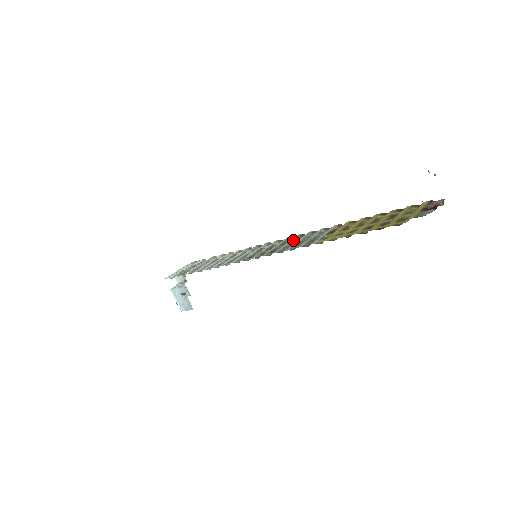
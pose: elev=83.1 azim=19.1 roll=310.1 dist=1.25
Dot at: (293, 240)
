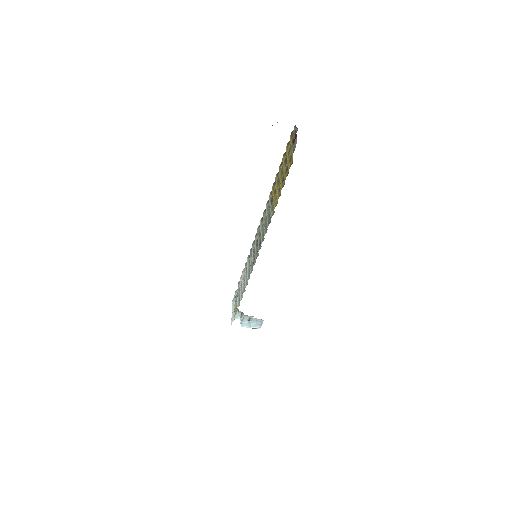
Dot at: (261, 227)
